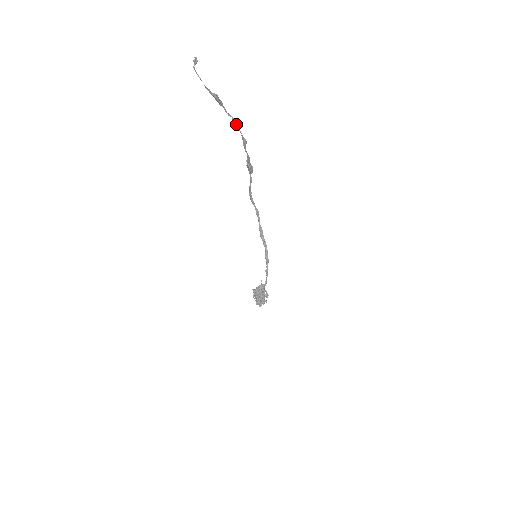
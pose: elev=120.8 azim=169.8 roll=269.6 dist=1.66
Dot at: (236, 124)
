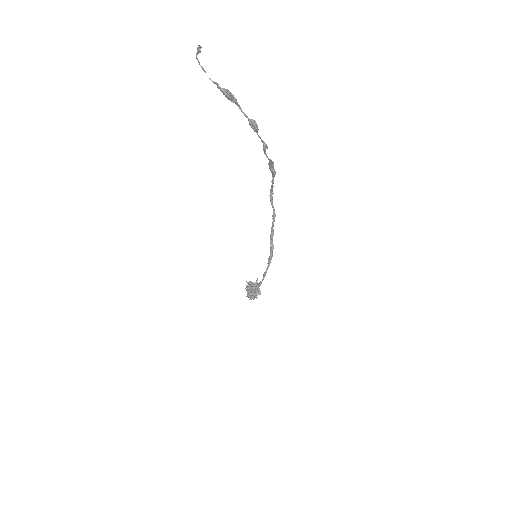
Dot at: (252, 127)
